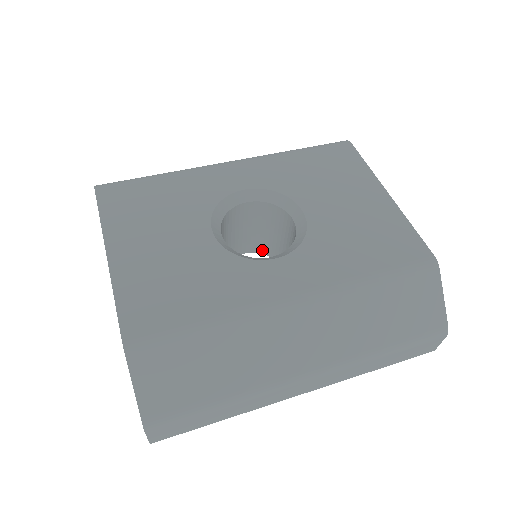
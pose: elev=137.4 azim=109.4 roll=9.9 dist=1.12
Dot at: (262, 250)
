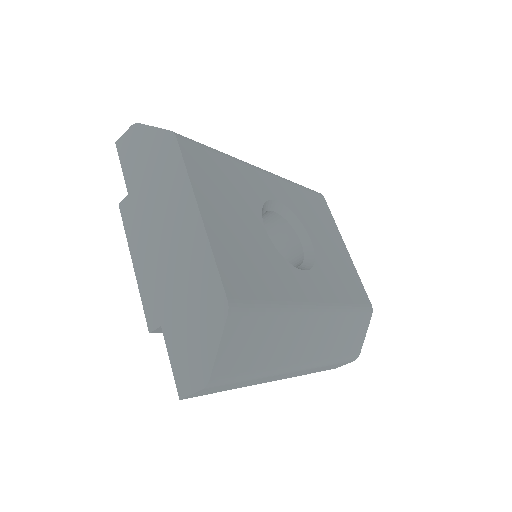
Dot at: occluded
